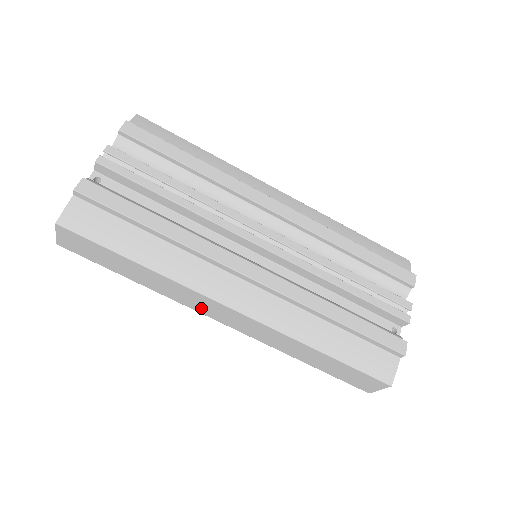
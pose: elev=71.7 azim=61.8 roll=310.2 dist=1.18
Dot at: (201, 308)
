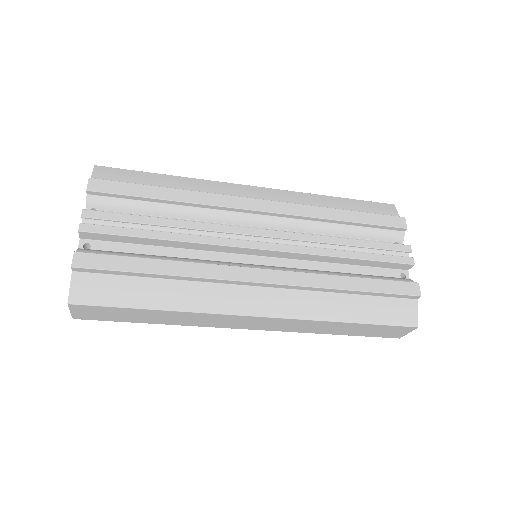
Dot at: (227, 324)
